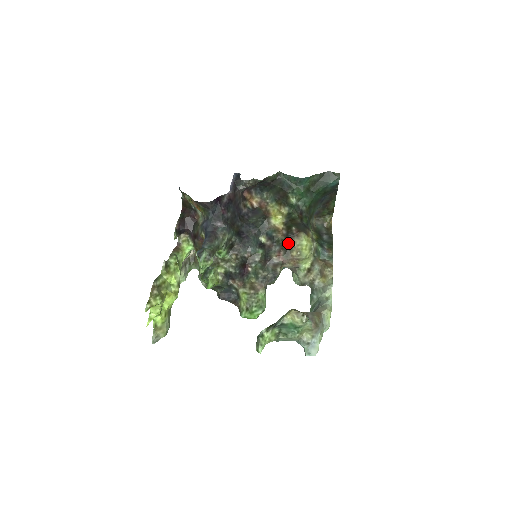
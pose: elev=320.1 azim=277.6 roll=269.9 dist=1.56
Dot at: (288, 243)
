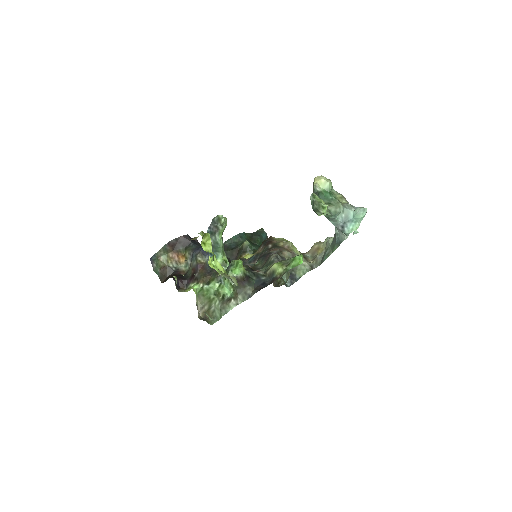
Dot at: (270, 244)
